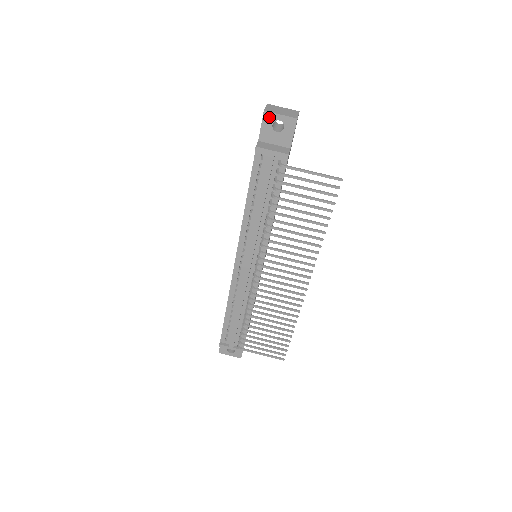
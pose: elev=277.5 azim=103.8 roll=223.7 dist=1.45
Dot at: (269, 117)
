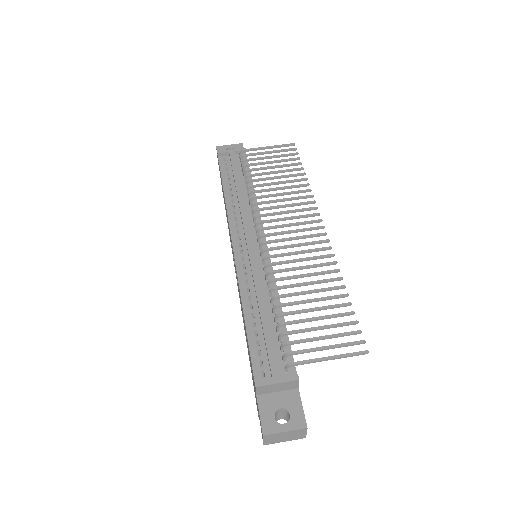
Dot at: (221, 148)
